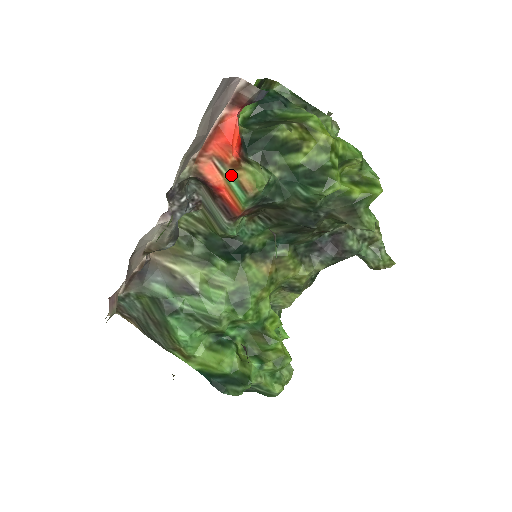
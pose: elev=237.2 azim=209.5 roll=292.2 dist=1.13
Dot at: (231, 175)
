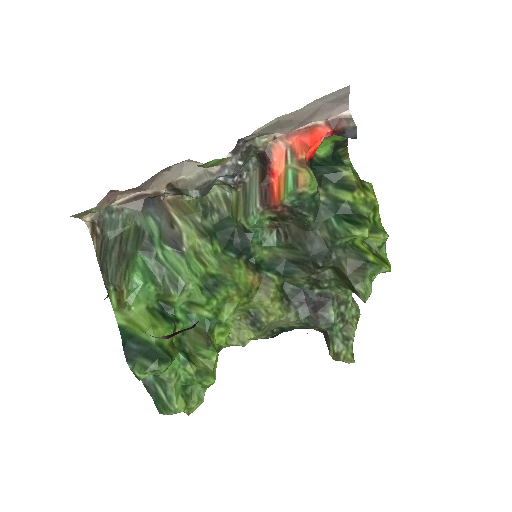
Dot at: (293, 168)
